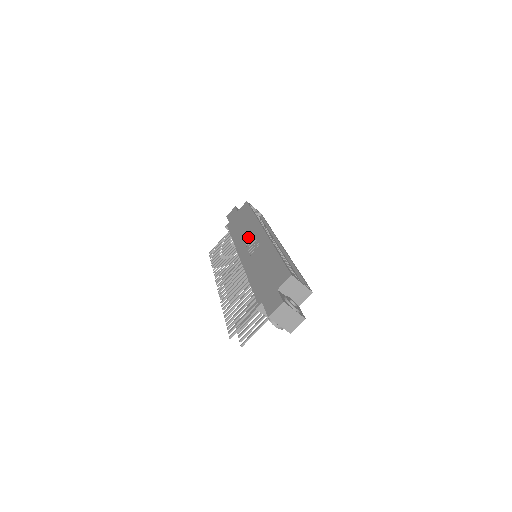
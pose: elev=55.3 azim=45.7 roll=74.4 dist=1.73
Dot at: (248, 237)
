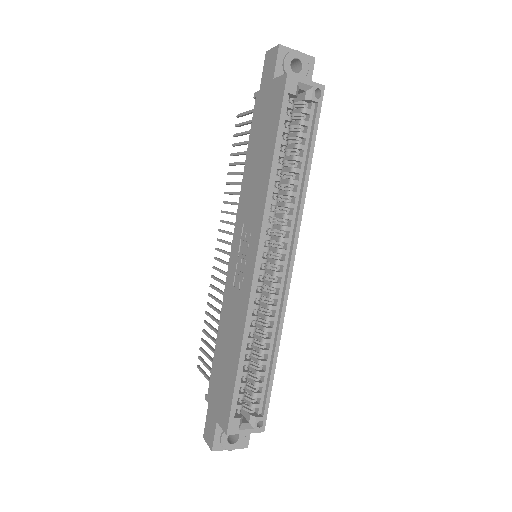
Dot at: (247, 224)
